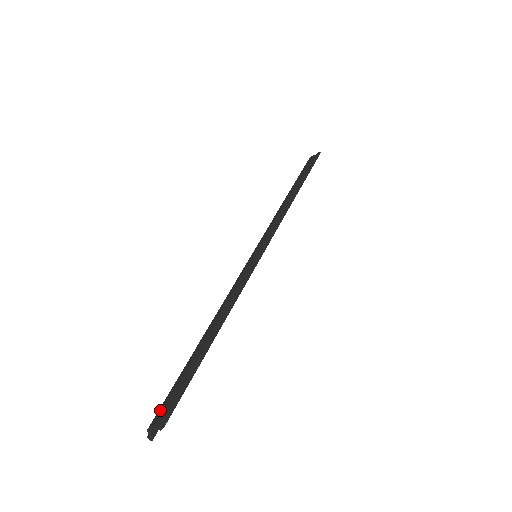
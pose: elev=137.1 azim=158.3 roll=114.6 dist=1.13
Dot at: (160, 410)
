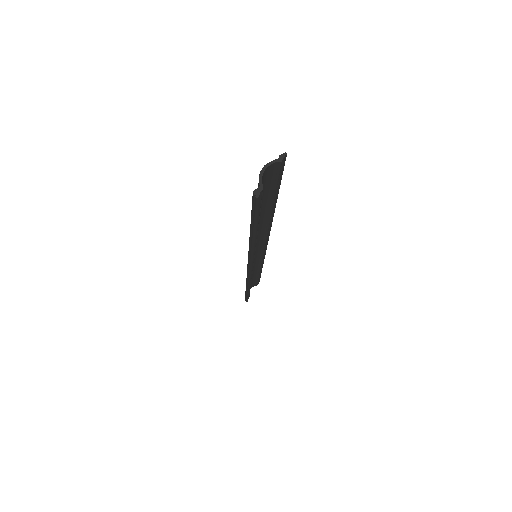
Dot at: (265, 173)
